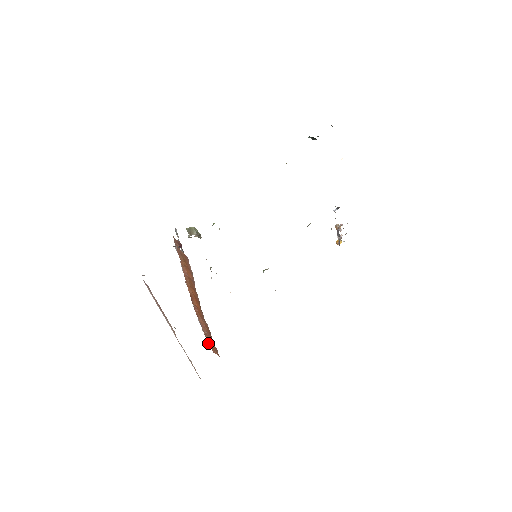
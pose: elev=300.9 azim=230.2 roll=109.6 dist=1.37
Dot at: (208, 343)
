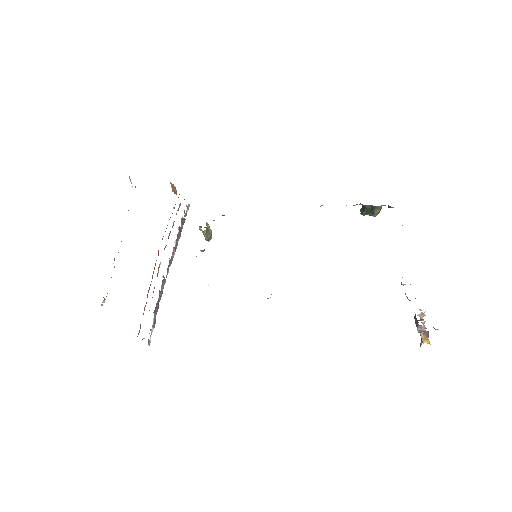
Dot at: occluded
